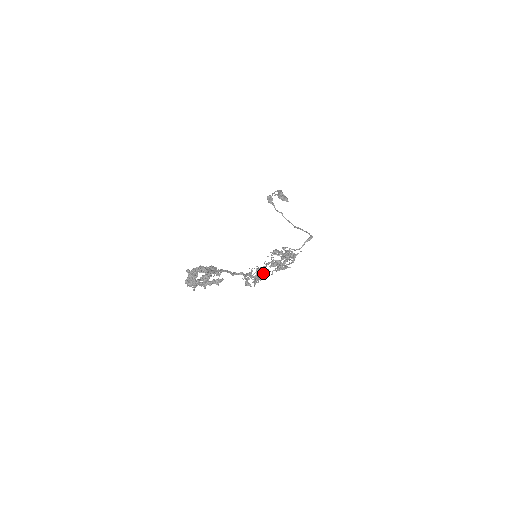
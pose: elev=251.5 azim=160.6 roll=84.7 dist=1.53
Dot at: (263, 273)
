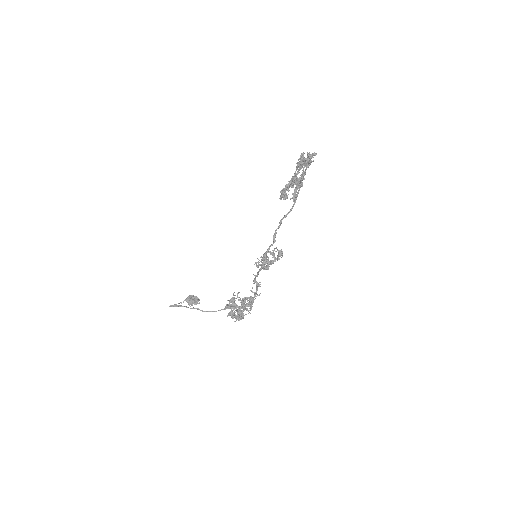
Dot at: (278, 254)
